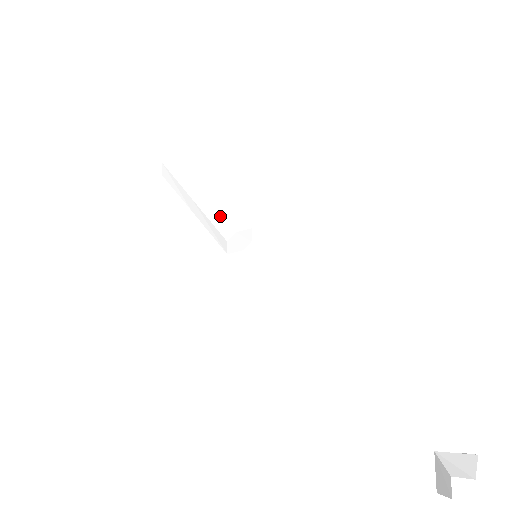
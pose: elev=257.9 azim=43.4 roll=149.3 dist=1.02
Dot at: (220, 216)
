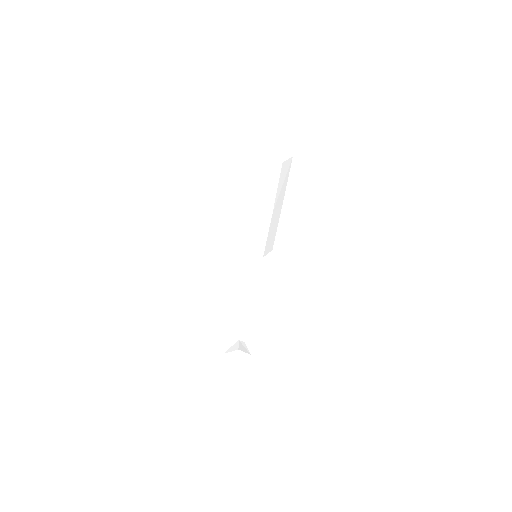
Dot at: (265, 241)
